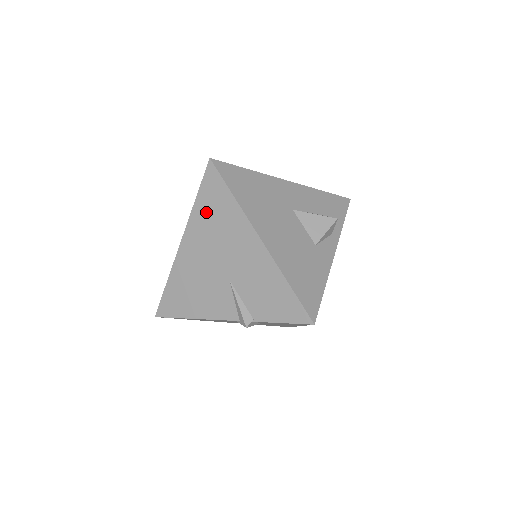
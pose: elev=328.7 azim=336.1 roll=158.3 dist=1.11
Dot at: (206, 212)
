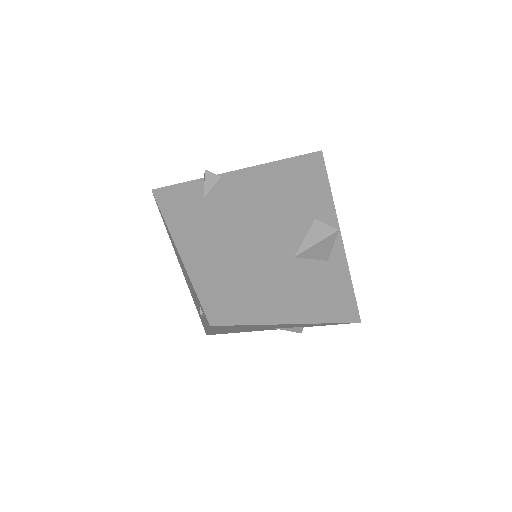
Dot at: (227, 328)
